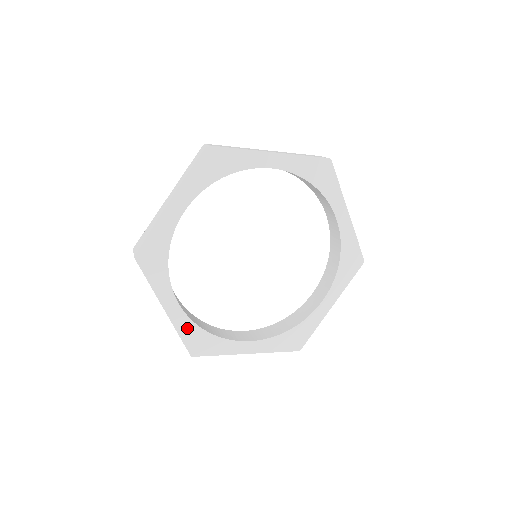
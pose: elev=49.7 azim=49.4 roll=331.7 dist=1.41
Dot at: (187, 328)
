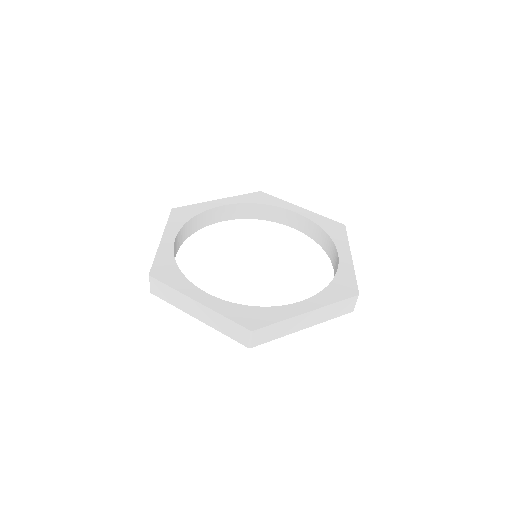
Dot at: (229, 309)
